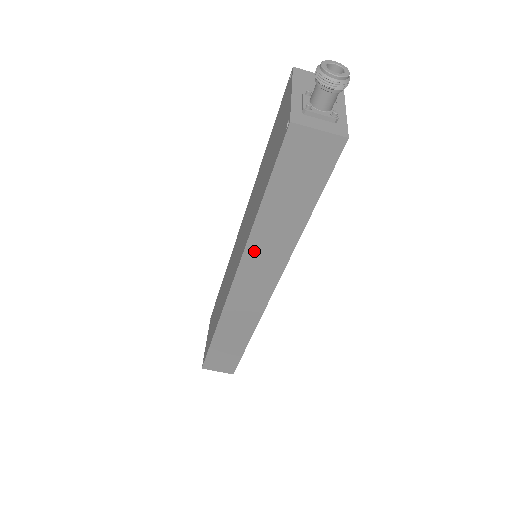
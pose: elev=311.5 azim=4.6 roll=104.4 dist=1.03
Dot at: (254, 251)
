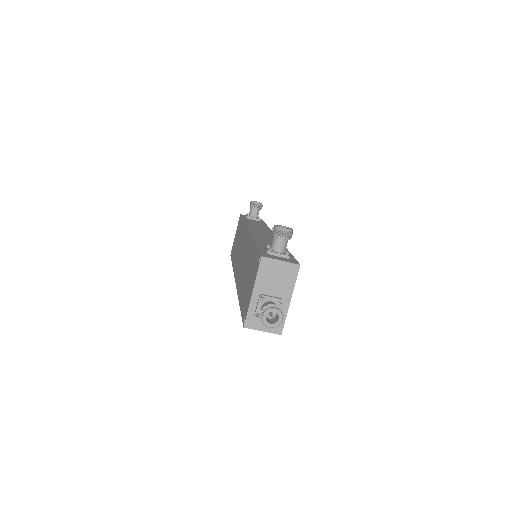
Dot at: occluded
